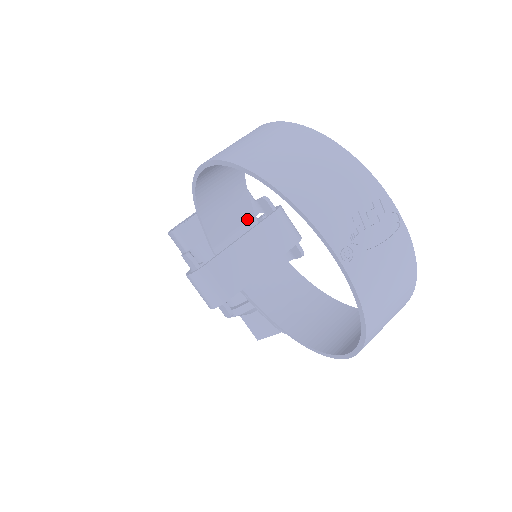
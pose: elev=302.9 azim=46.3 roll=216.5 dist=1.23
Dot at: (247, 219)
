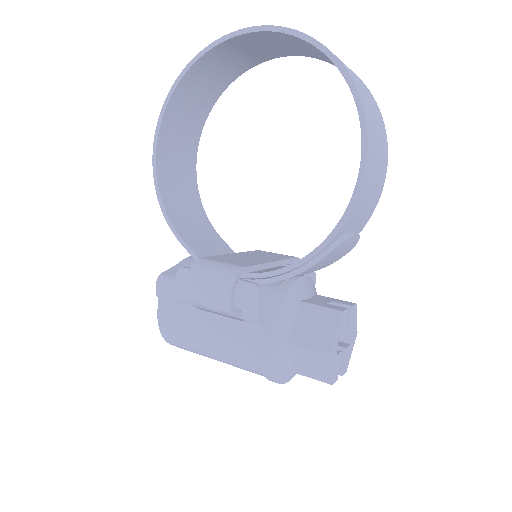
Dot at: occluded
